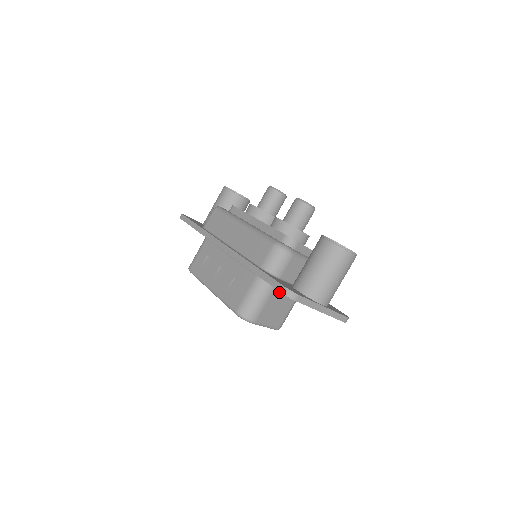
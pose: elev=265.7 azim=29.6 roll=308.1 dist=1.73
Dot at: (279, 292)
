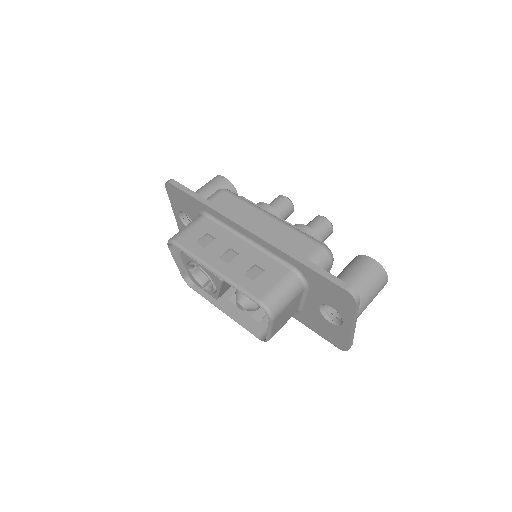
Dot at: (299, 297)
